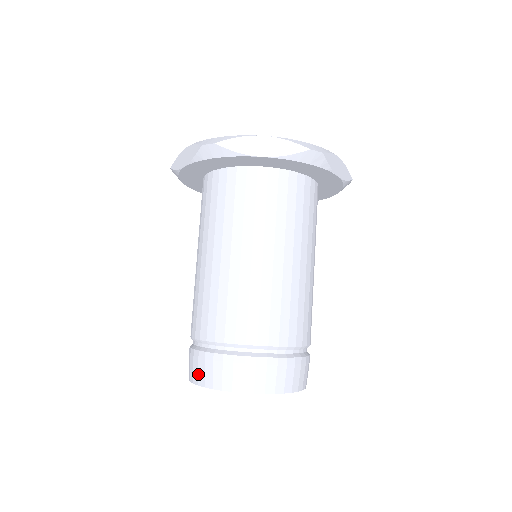
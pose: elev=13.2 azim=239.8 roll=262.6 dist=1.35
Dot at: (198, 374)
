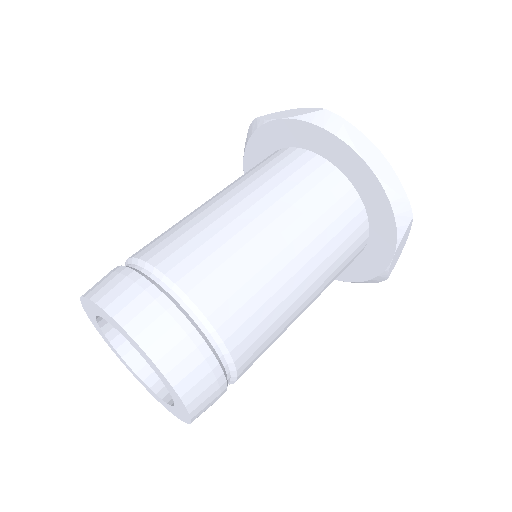
Dot at: (108, 292)
